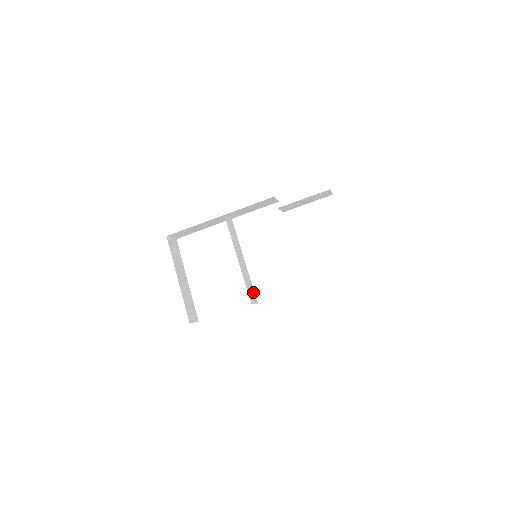
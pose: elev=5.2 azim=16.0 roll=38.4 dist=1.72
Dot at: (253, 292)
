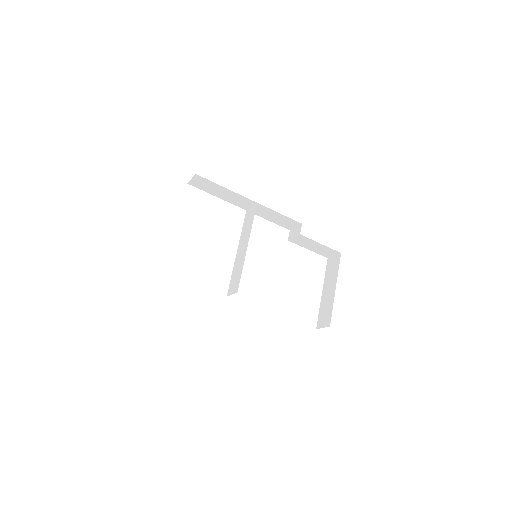
Dot at: (231, 283)
